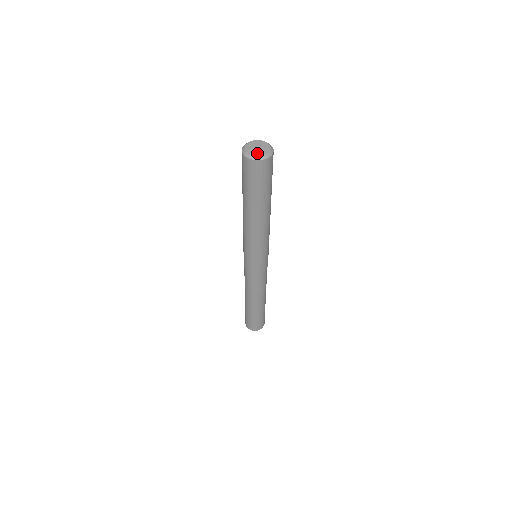
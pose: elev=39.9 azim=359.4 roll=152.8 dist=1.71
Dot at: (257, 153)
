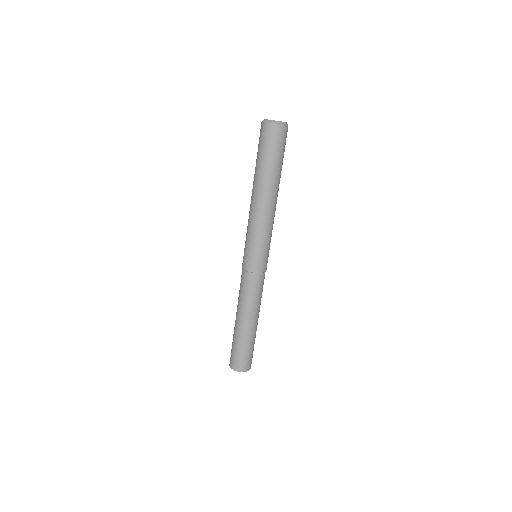
Dot at: (273, 120)
